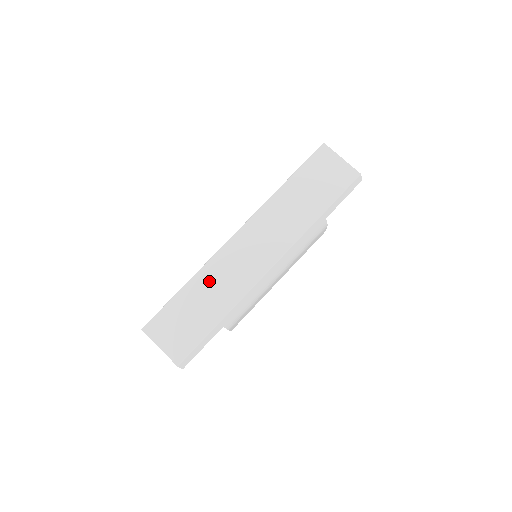
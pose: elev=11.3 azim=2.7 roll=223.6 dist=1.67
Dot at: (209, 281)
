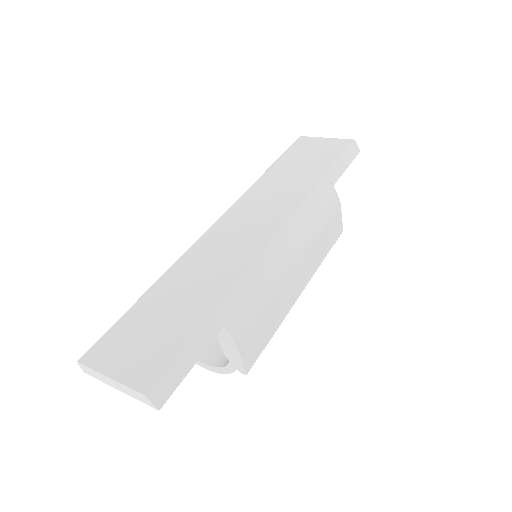
Dot at: (188, 272)
